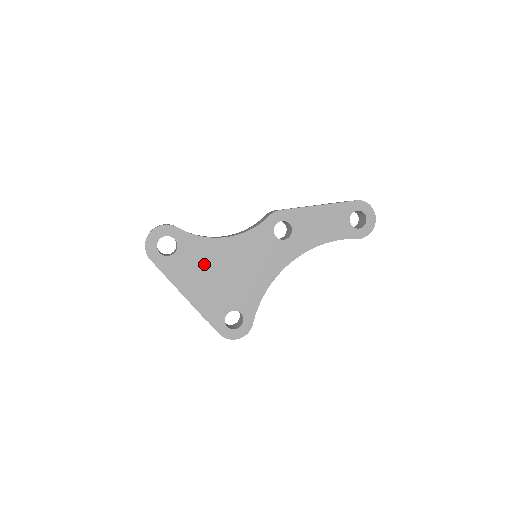
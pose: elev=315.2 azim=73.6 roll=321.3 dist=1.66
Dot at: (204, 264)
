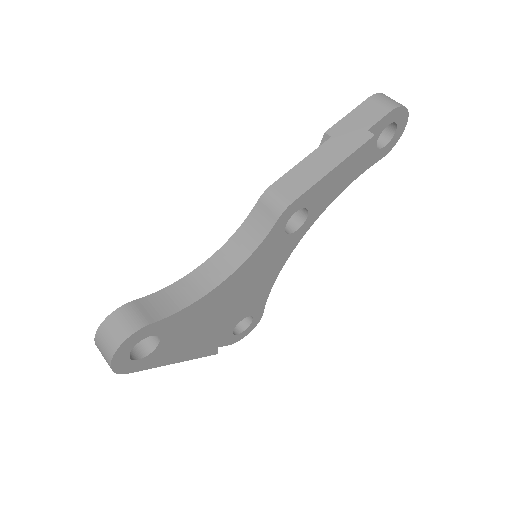
Dot at: (201, 323)
